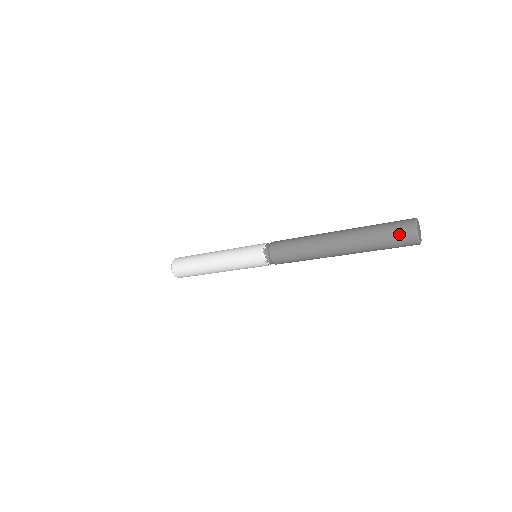
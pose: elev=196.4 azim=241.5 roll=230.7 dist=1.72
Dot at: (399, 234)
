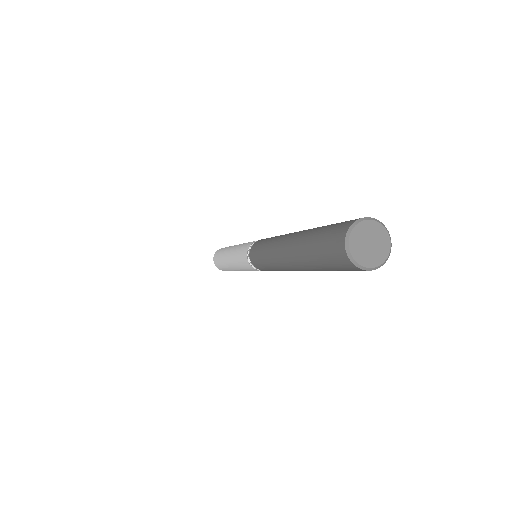
Dot at: (329, 244)
